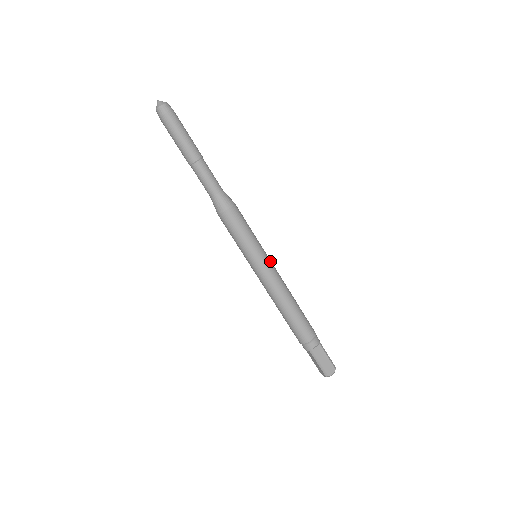
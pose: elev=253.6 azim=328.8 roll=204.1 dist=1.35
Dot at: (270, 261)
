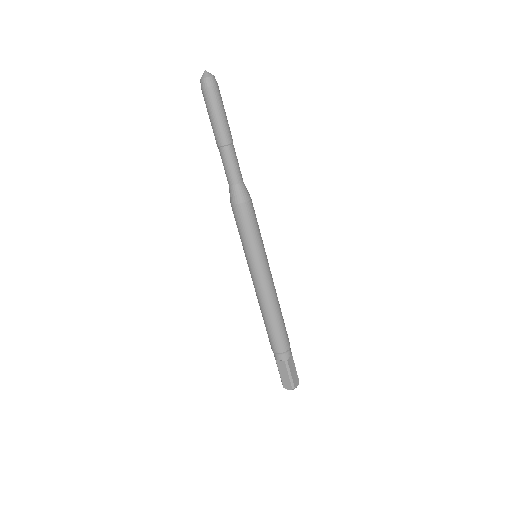
Dot at: (263, 269)
